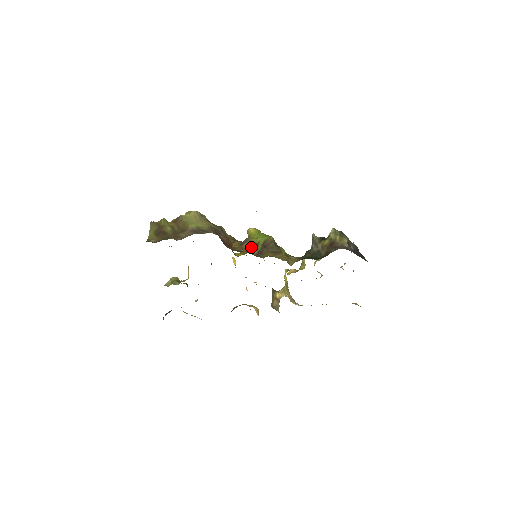
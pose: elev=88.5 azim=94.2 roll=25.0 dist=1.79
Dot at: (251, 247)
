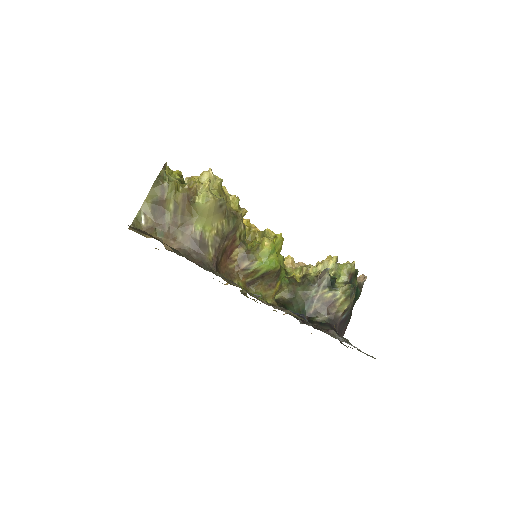
Dot at: (248, 272)
